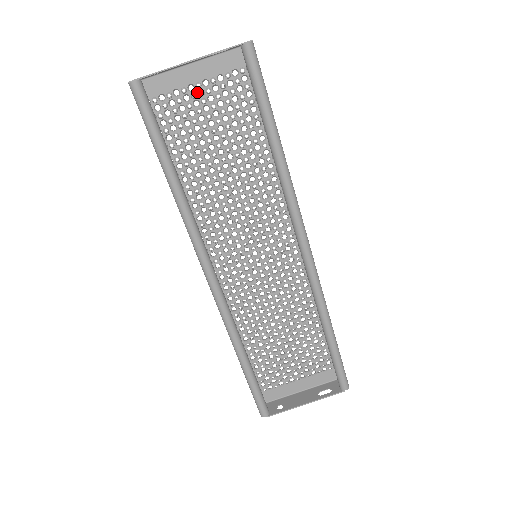
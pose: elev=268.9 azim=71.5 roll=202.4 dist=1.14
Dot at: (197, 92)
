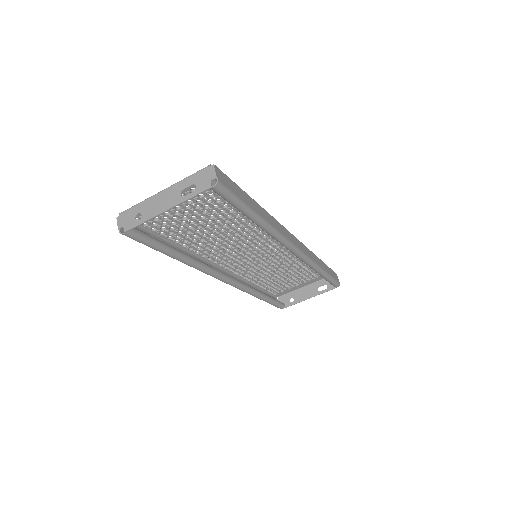
Dot at: occluded
